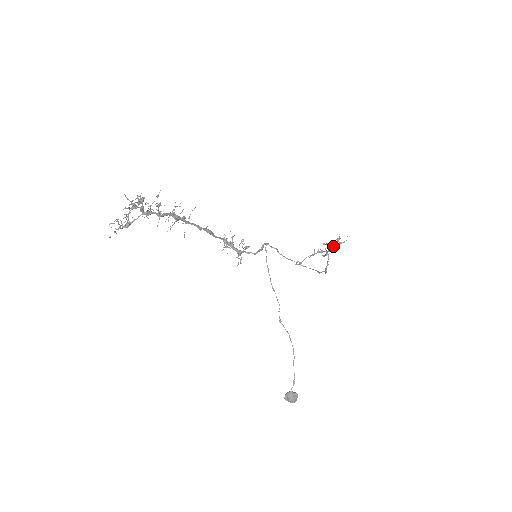
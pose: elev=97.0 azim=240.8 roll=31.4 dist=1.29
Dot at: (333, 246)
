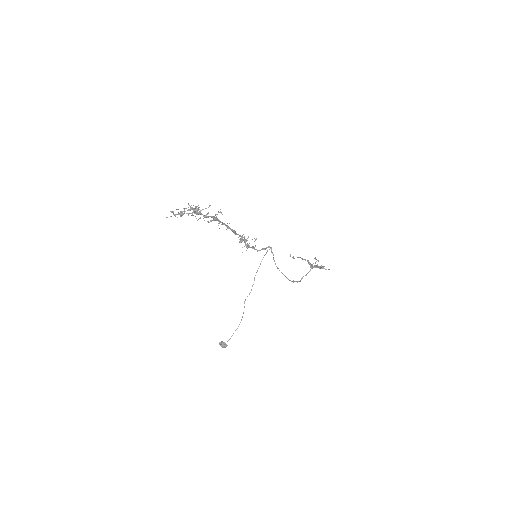
Dot at: (317, 267)
